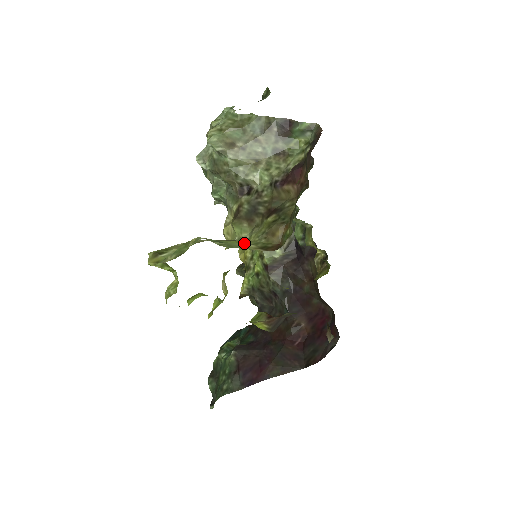
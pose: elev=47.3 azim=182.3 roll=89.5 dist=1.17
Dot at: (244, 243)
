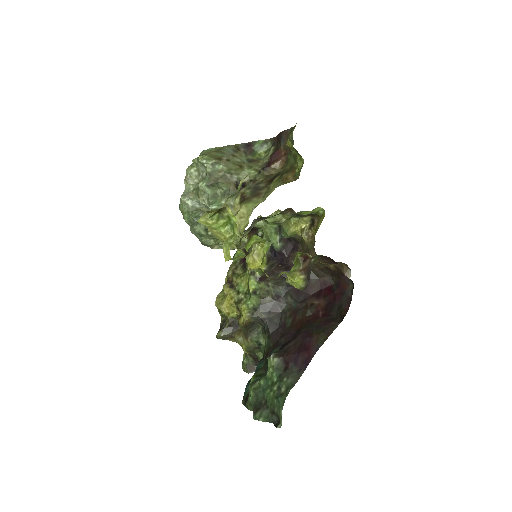
Dot at: occluded
